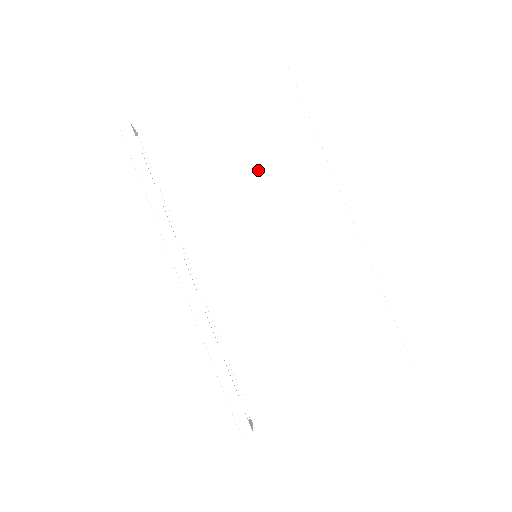
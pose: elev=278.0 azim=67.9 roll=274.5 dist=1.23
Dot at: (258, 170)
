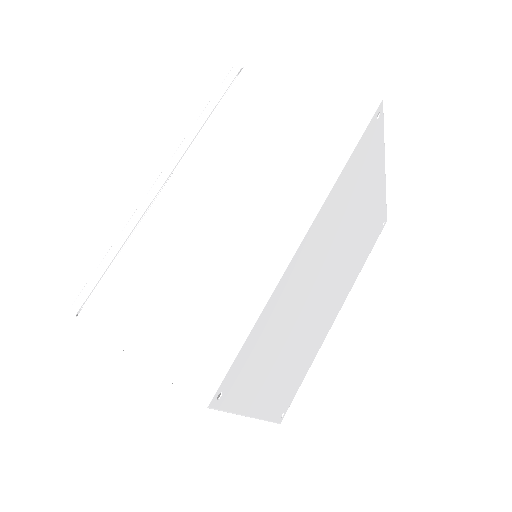
Dot at: (277, 154)
